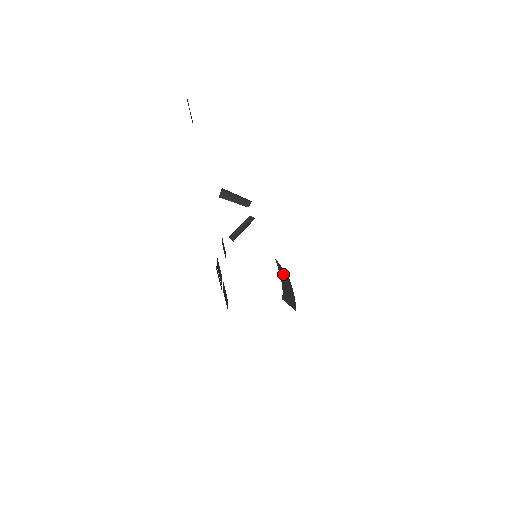
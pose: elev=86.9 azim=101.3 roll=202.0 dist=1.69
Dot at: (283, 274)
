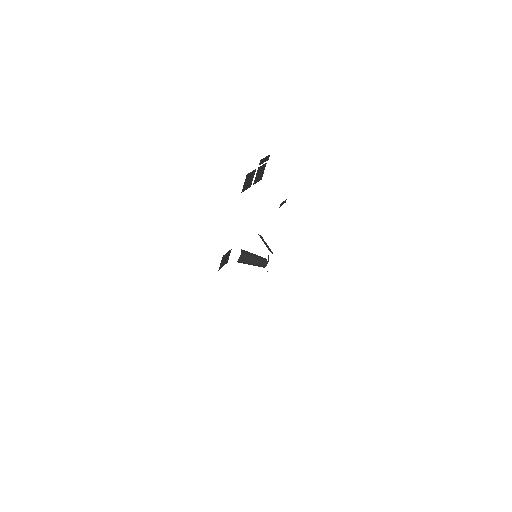
Dot at: occluded
